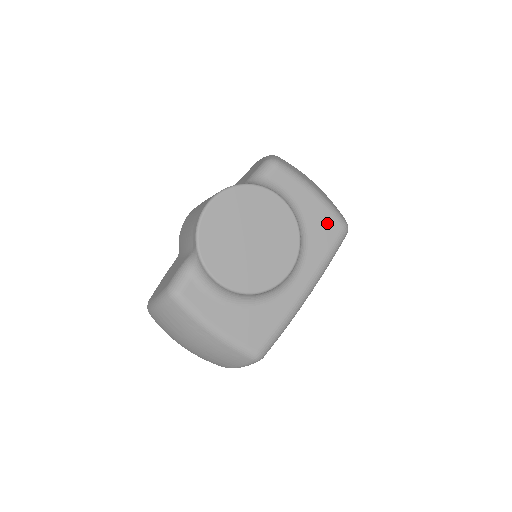
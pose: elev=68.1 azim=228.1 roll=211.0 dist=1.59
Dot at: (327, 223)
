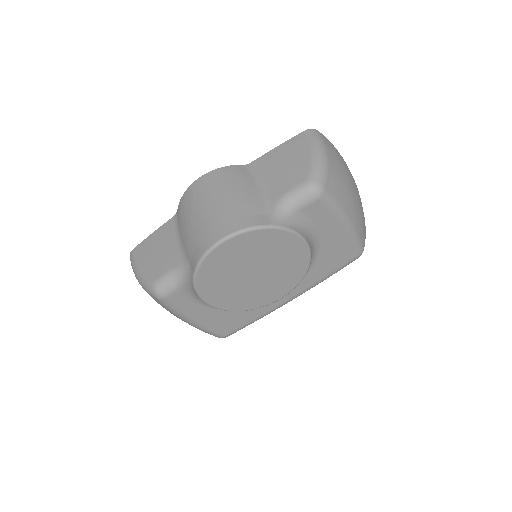
Dot at: (343, 252)
